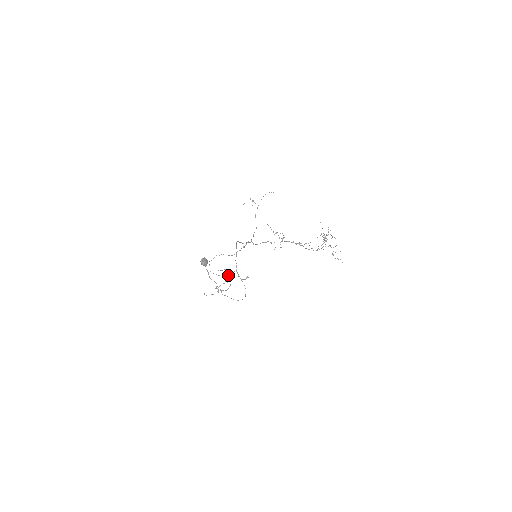
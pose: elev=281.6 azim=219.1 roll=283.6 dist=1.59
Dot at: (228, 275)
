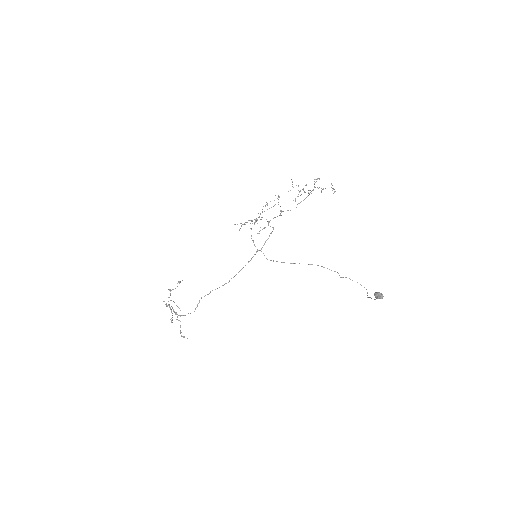
Dot at: occluded
